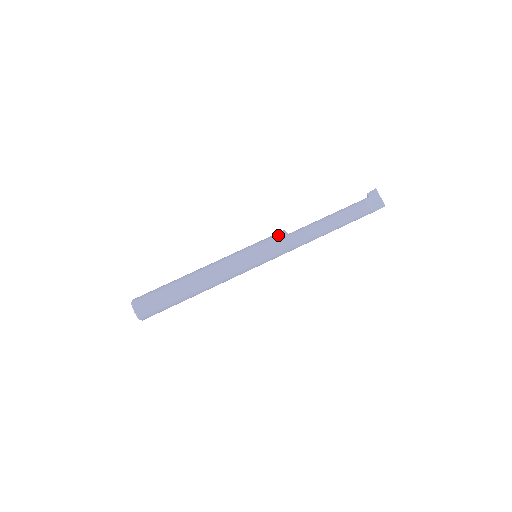
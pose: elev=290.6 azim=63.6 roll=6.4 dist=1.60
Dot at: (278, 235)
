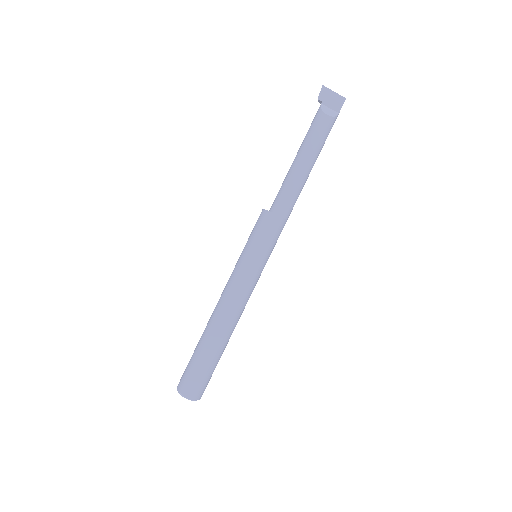
Dot at: (263, 221)
